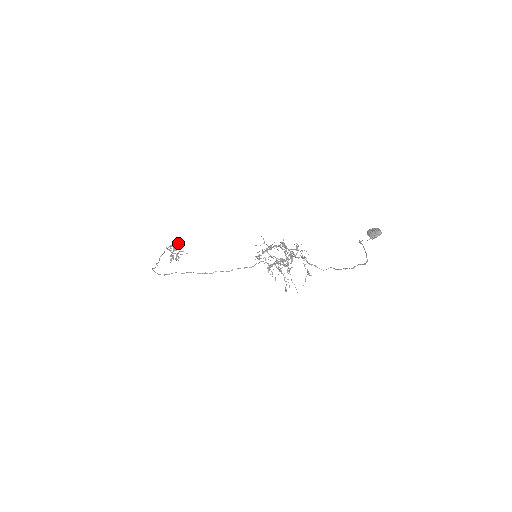
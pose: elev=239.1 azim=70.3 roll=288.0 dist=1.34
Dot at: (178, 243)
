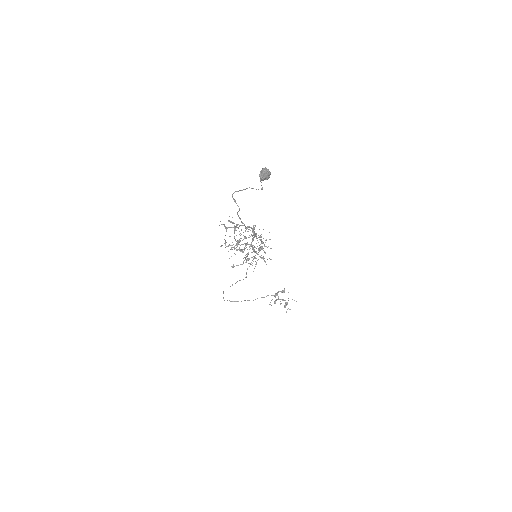
Dot at: (284, 290)
